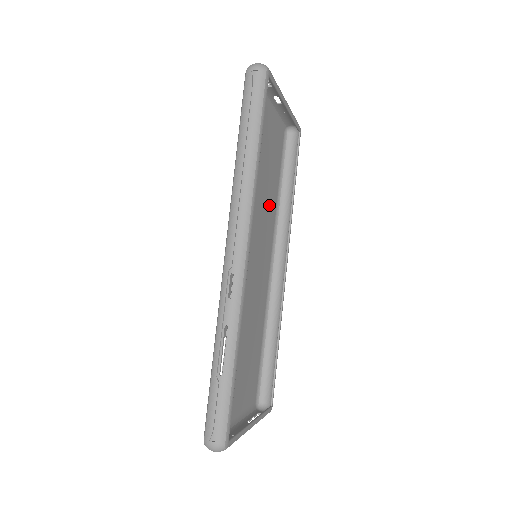
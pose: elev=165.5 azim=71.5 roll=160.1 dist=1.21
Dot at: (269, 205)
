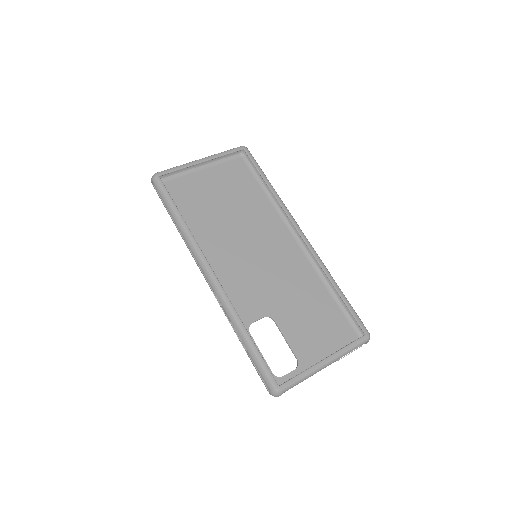
Dot at: (257, 212)
